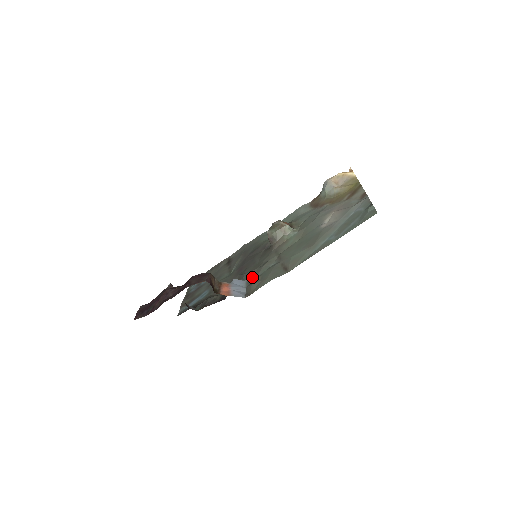
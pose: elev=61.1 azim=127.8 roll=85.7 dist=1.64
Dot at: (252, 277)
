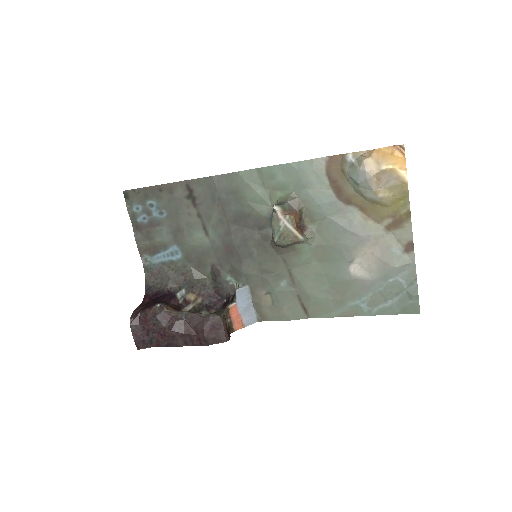
Dot at: (257, 287)
